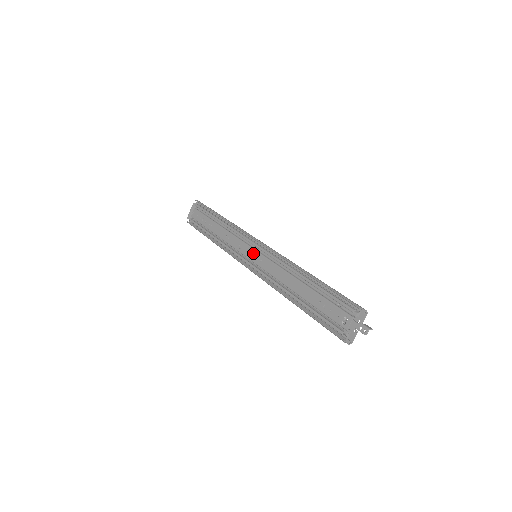
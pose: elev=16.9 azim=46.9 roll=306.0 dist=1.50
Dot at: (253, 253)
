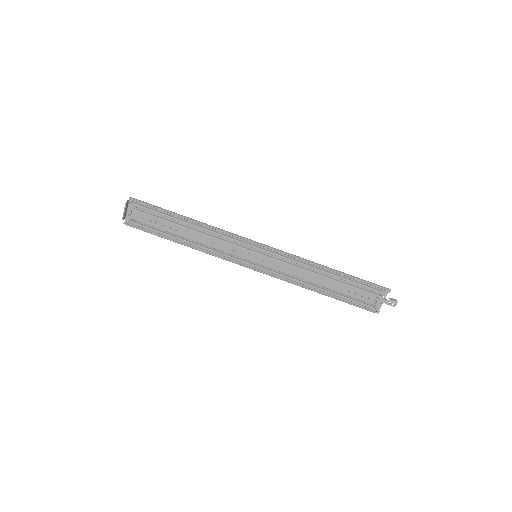
Dot at: (256, 256)
